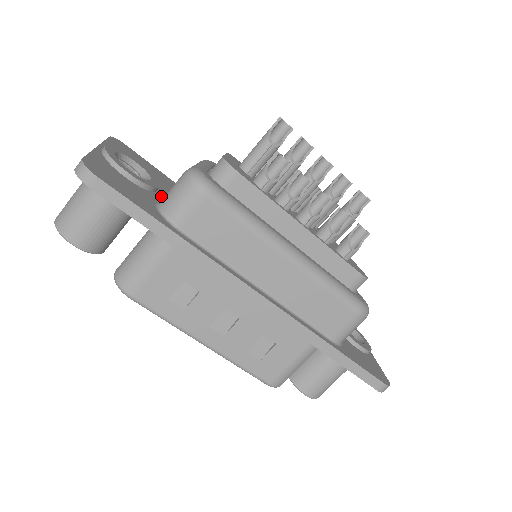
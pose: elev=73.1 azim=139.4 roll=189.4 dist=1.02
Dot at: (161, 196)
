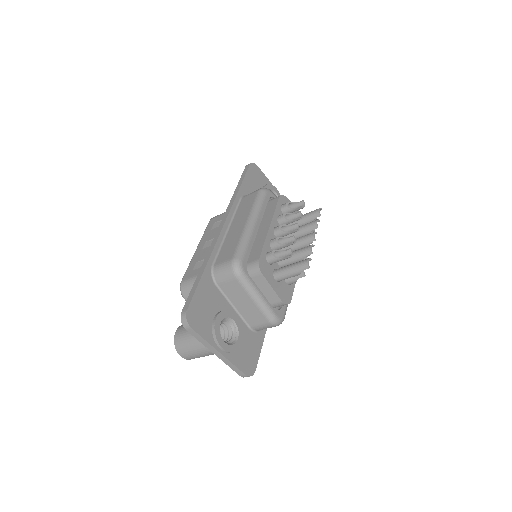
Dot at: (237, 315)
